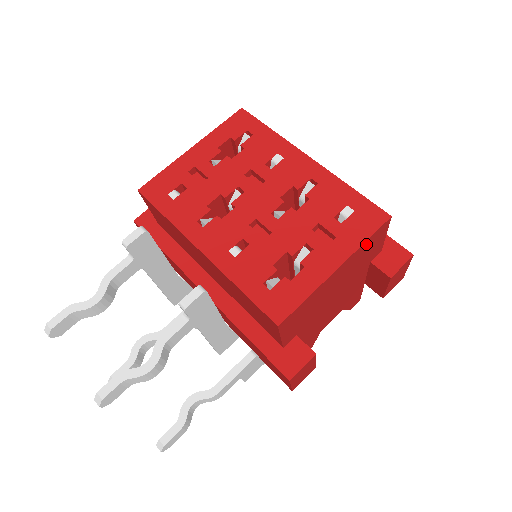
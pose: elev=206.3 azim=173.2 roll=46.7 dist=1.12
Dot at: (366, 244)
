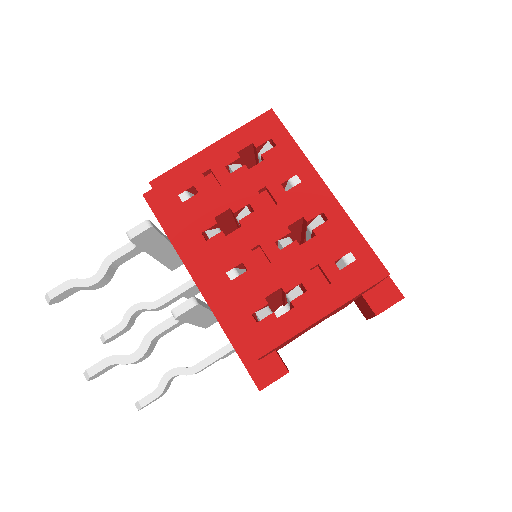
Dot at: (358, 295)
